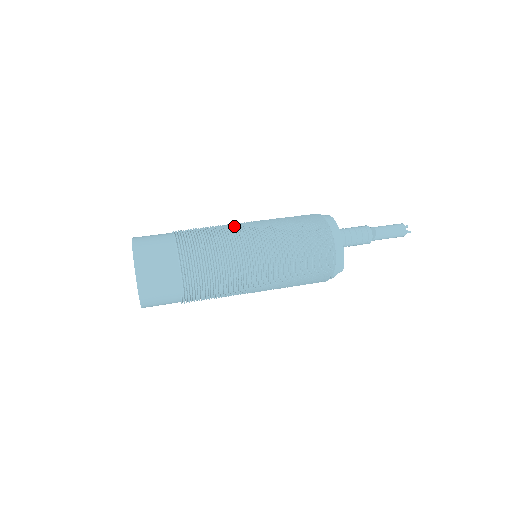
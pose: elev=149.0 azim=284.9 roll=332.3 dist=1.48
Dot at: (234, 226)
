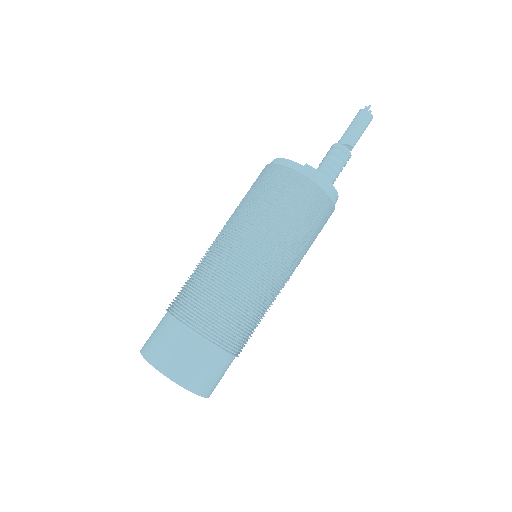
Dot at: (261, 284)
